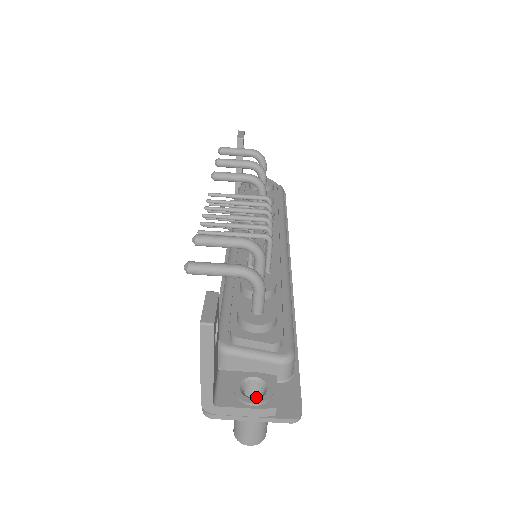
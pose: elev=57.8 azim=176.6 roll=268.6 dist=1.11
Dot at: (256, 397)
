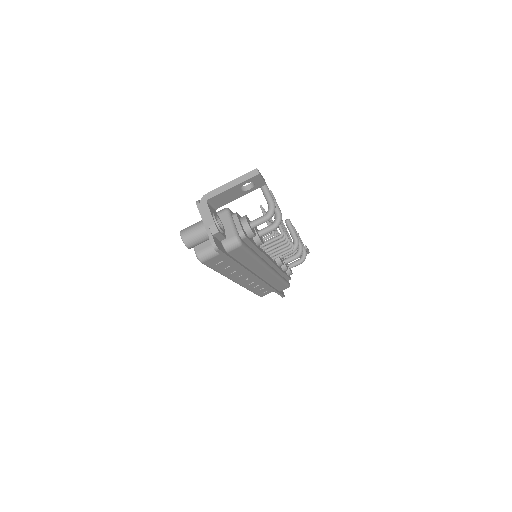
Dot at: occluded
